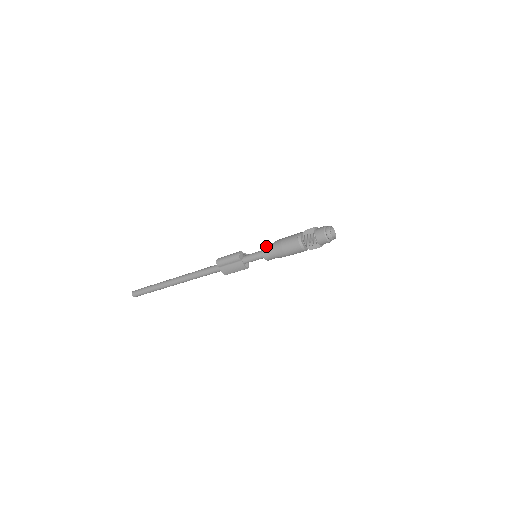
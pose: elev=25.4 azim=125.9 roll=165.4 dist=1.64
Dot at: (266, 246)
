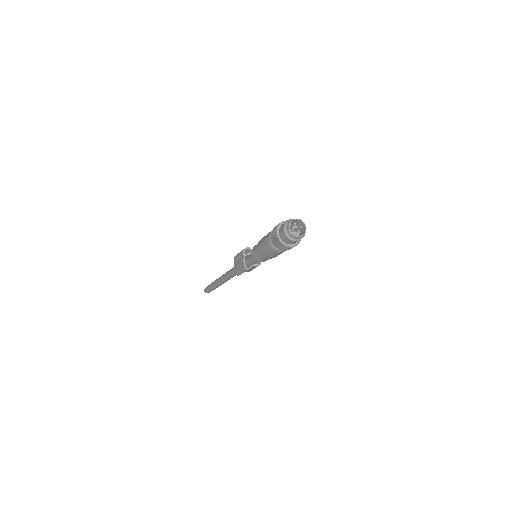
Dot at: occluded
